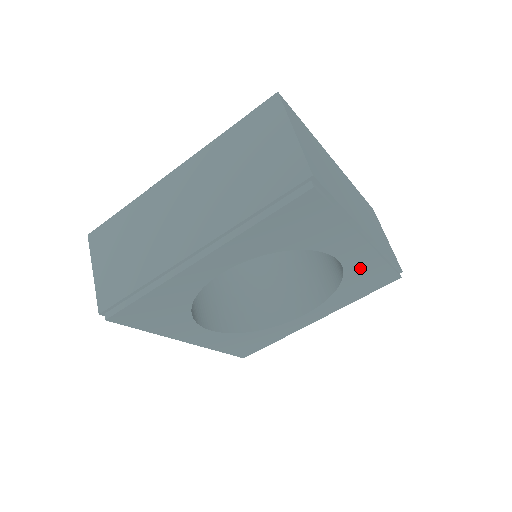
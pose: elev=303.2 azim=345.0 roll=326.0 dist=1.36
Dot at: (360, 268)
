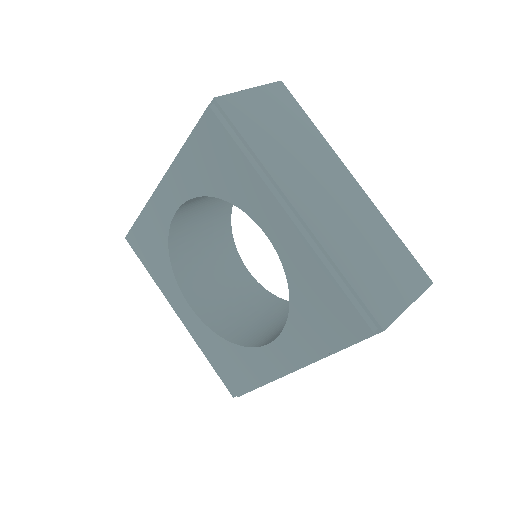
Dot at: (302, 272)
